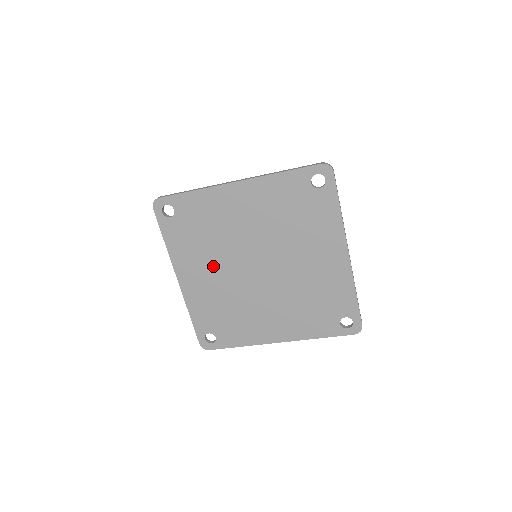
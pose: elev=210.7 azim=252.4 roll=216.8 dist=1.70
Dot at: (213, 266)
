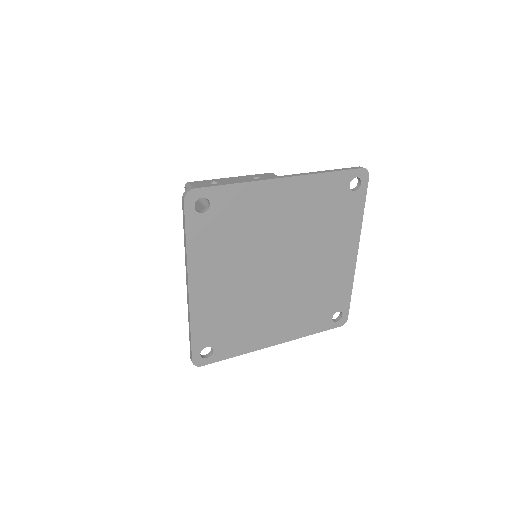
Dot at: (235, 270)
